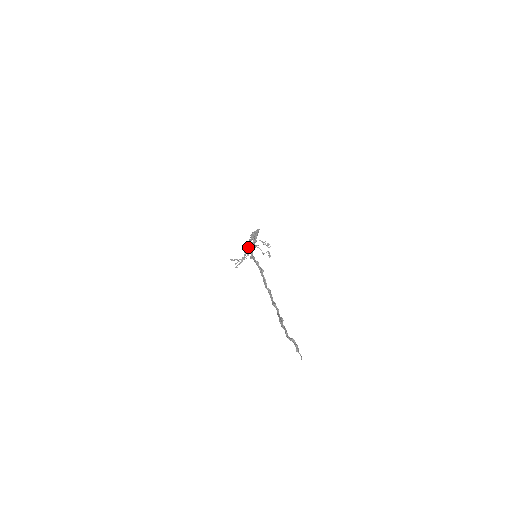
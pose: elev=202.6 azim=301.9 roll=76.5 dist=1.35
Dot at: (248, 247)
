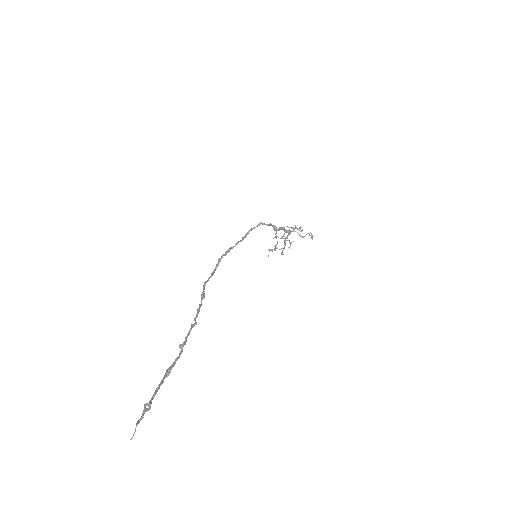
Dot at: (219, 258)
